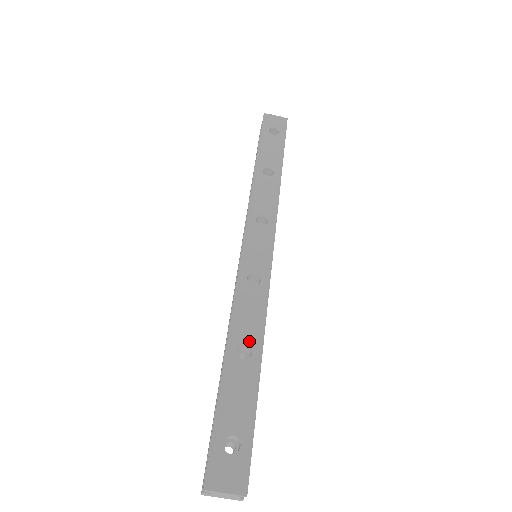
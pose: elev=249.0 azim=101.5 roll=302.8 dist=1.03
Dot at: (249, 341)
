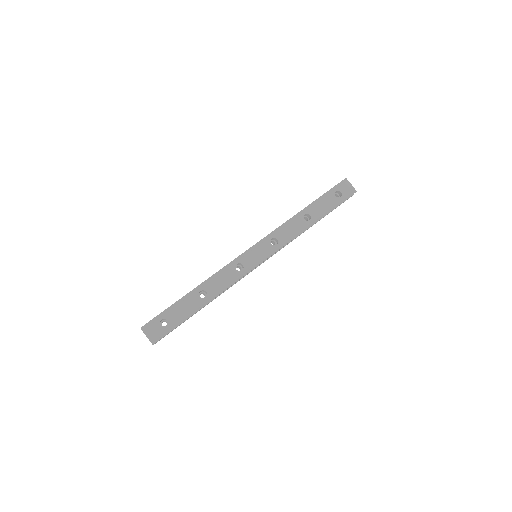
Dot at: (210, 292)
